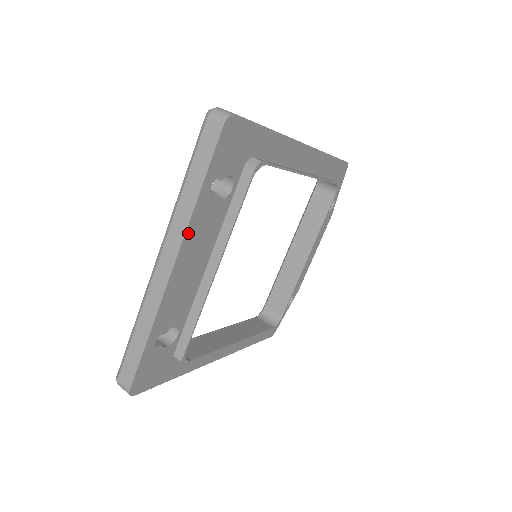
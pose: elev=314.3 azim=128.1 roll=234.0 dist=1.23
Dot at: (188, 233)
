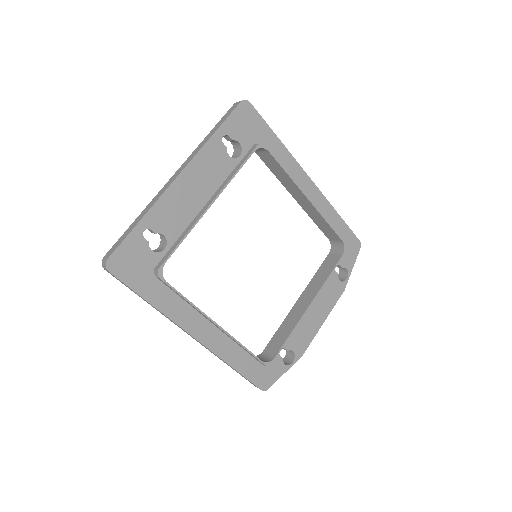
Dot at: (198, 157)
